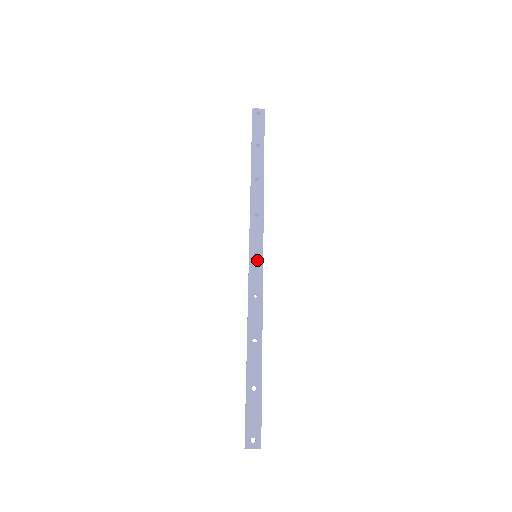
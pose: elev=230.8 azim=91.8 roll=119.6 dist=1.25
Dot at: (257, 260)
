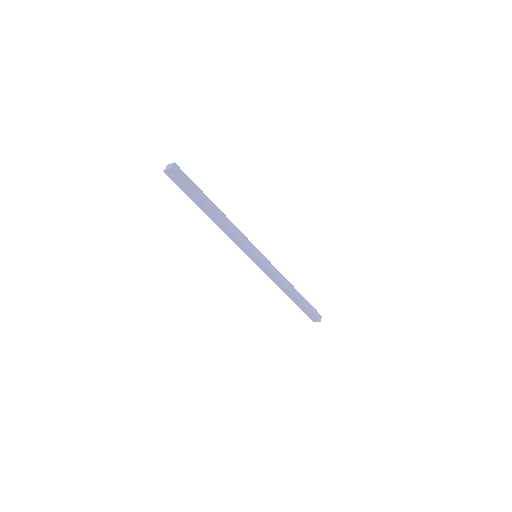
Dot at: (258, 262)
